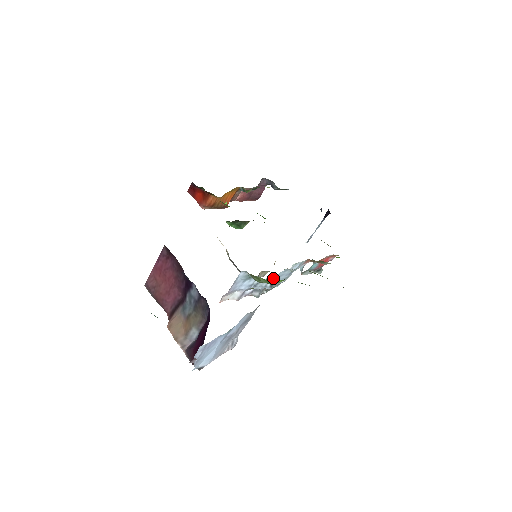
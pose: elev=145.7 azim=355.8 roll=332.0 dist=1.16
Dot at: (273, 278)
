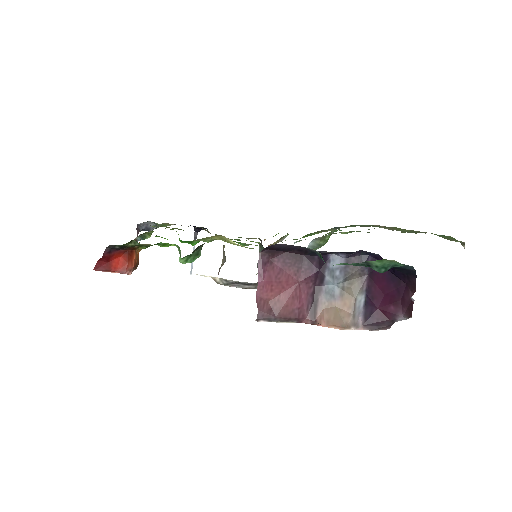
Dot at: occluded
